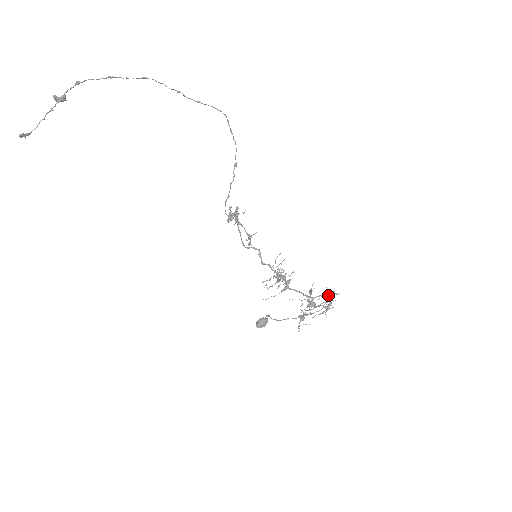
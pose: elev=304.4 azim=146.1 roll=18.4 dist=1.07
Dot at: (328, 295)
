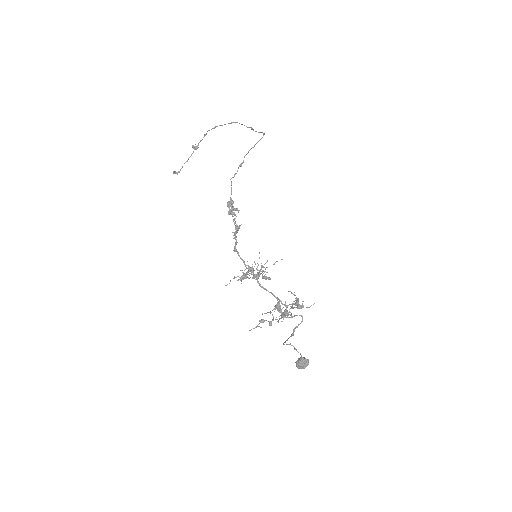
Dot at: (295, 302)
